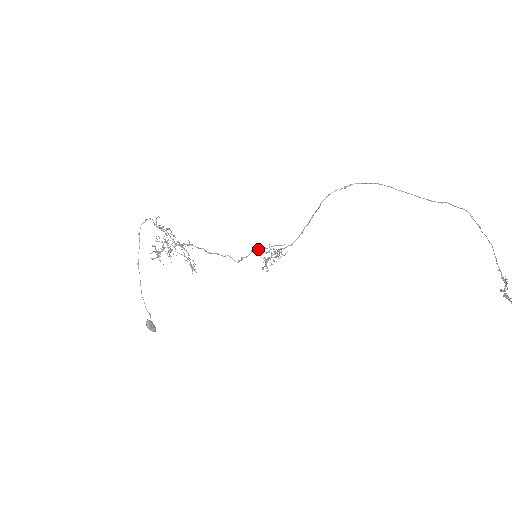
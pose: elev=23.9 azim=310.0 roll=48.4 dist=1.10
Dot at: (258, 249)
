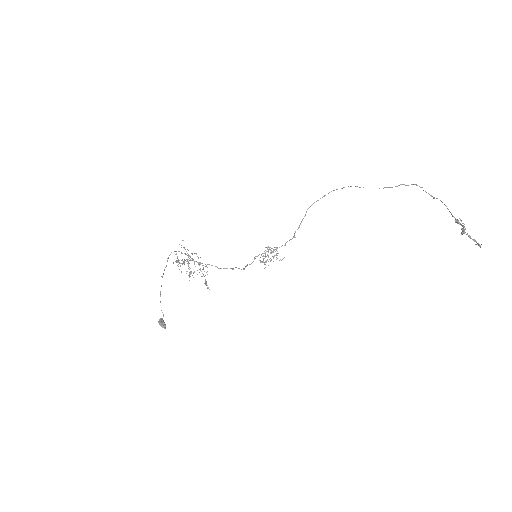
Dot at: occluded
